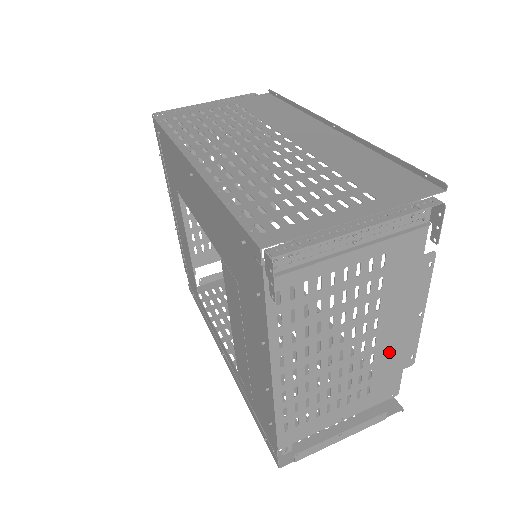
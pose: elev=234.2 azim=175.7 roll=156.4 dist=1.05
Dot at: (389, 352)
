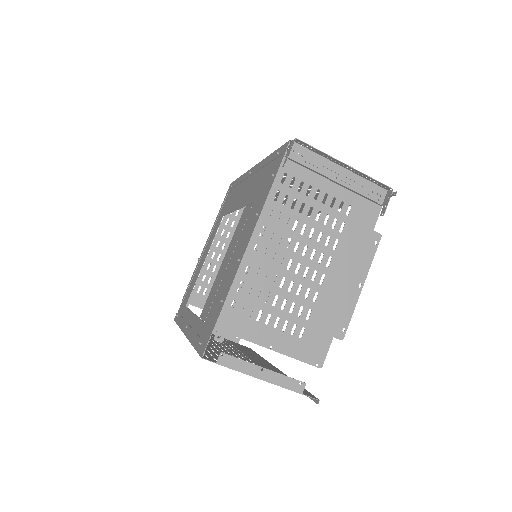
Dot at: (329, 303)
